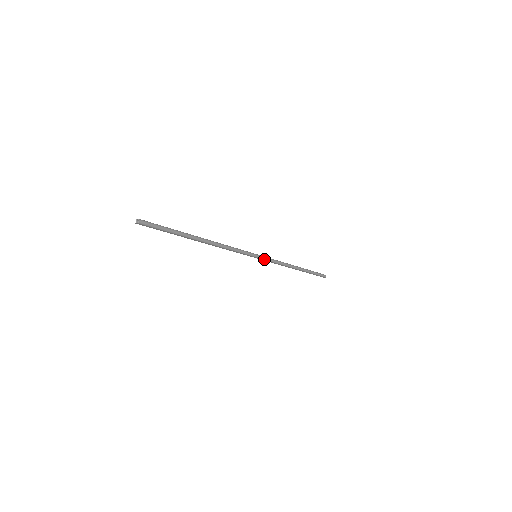
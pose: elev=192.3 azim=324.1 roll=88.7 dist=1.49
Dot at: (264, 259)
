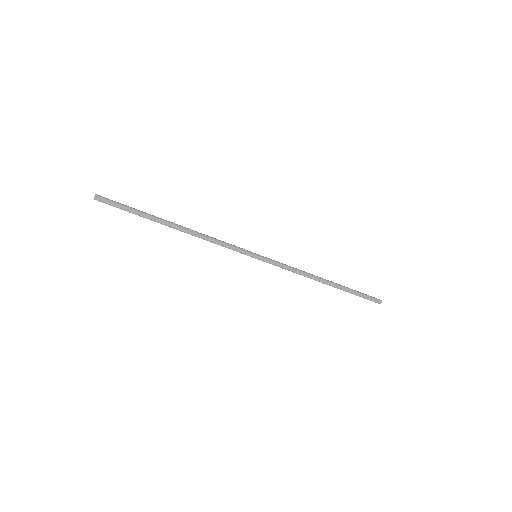
Dot at: (269, 259)
